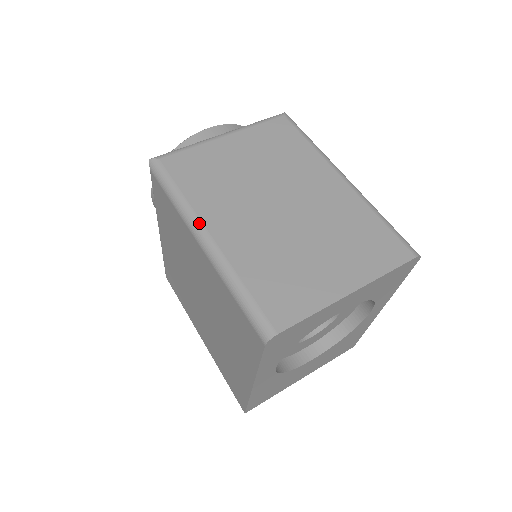
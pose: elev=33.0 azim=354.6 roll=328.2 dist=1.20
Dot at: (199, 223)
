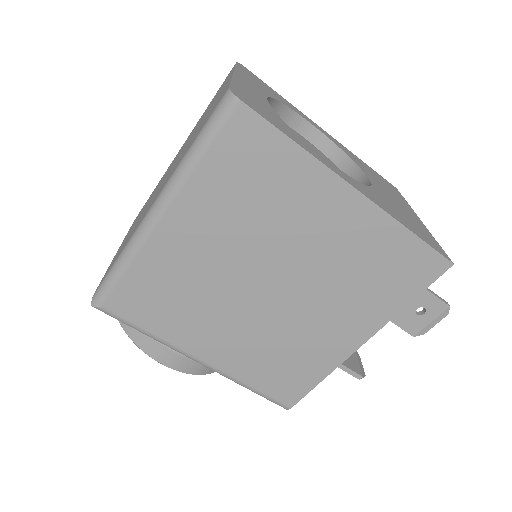
Dot at: (142, 222)
